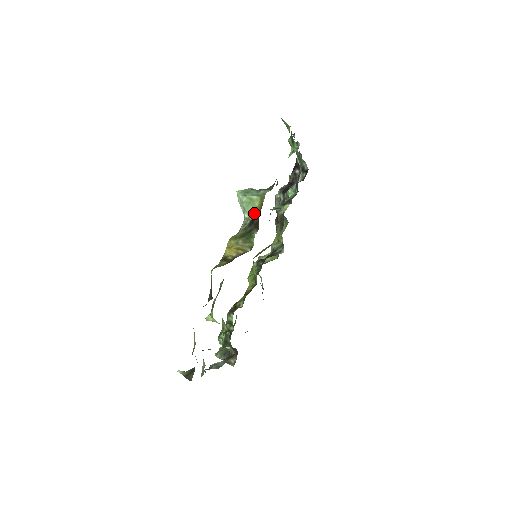
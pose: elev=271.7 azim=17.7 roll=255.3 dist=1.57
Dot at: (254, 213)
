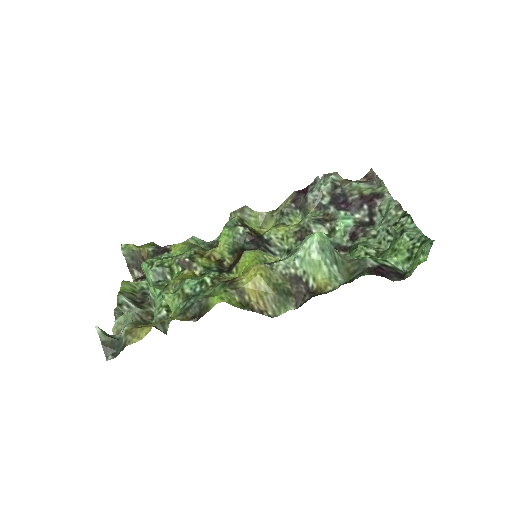
Dot at: (308, 277)
